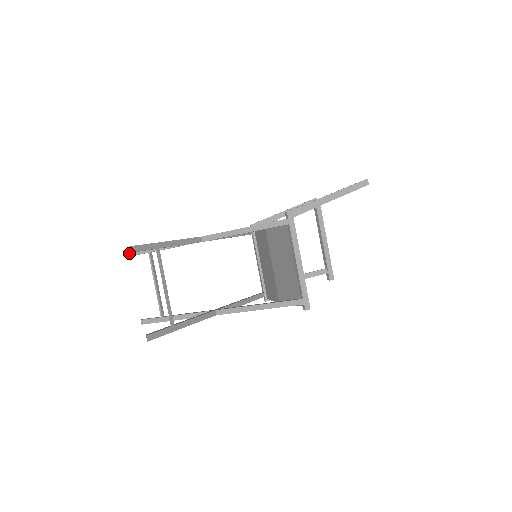
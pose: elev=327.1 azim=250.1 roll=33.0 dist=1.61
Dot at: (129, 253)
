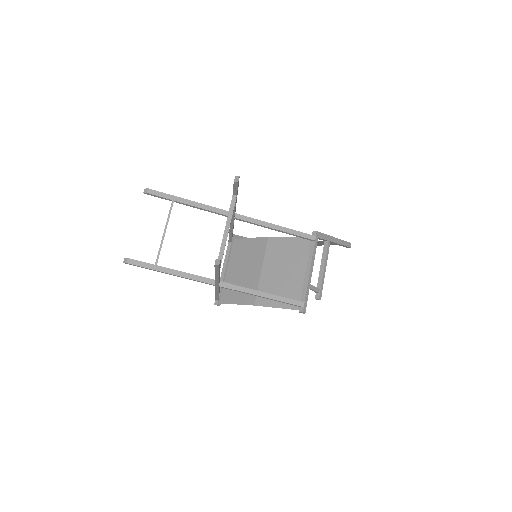
Dot at: (149, 190)
